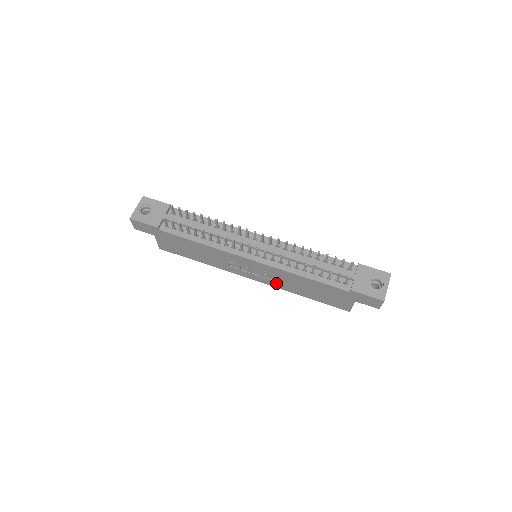
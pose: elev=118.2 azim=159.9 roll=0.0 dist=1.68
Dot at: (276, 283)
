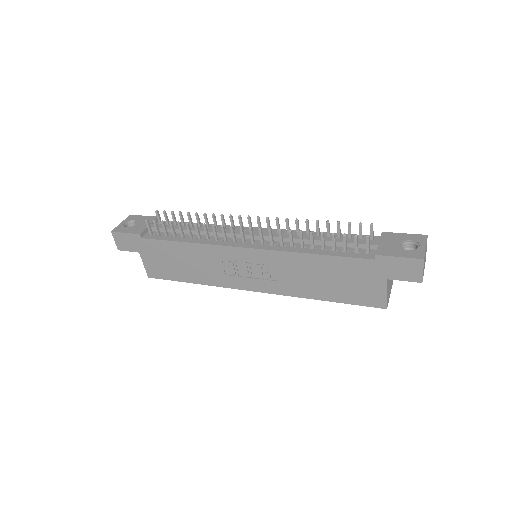
Dot at: (284, 285)
